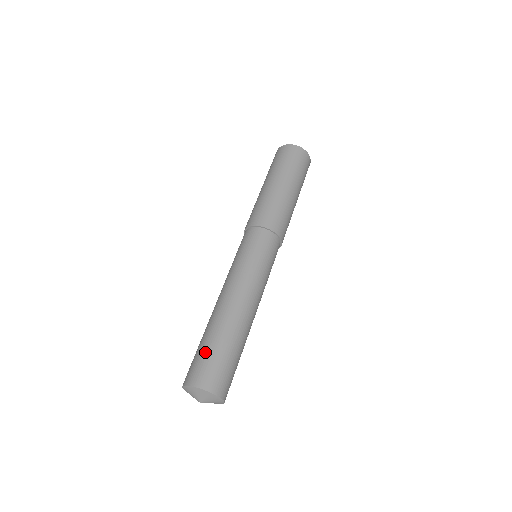
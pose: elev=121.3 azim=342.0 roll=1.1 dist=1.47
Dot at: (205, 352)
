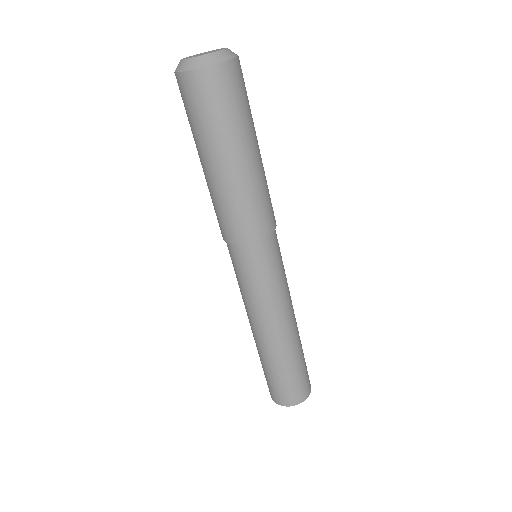
Dot at: (292, 380)
